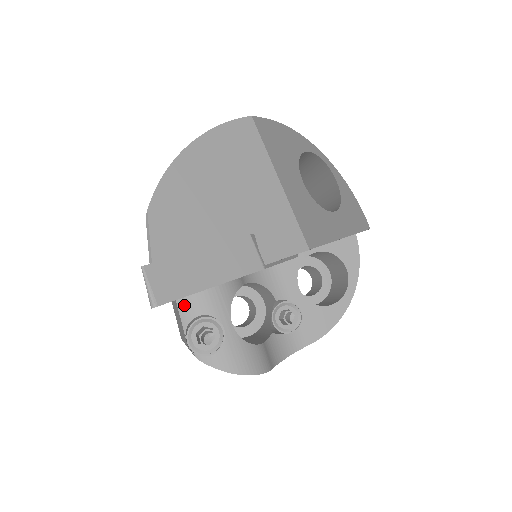
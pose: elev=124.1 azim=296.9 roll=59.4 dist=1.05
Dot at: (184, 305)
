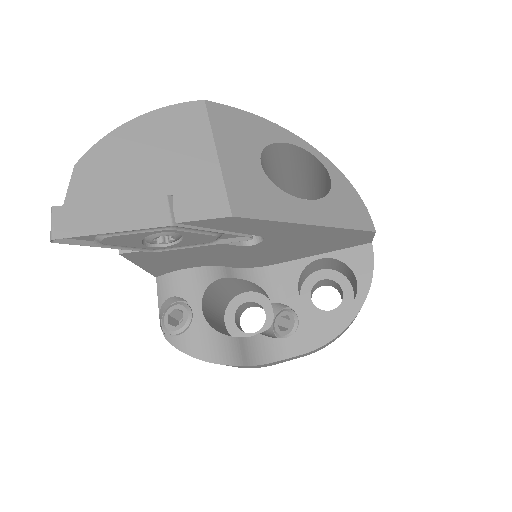
Dot at: (161, 286)
